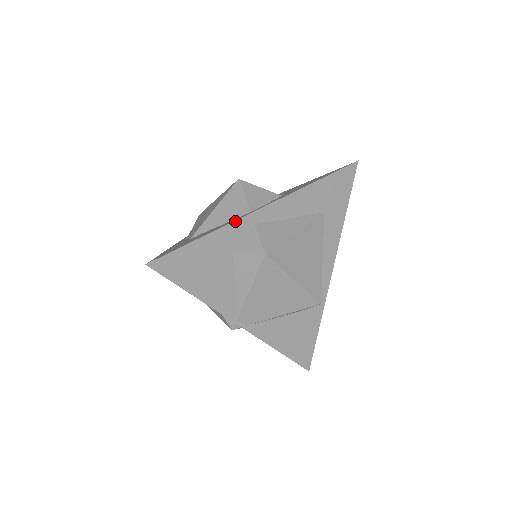
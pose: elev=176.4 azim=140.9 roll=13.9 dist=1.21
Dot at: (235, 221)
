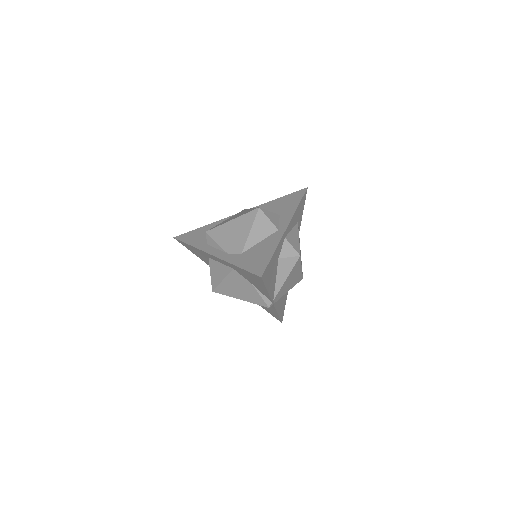
Dot at: (281, 238)
